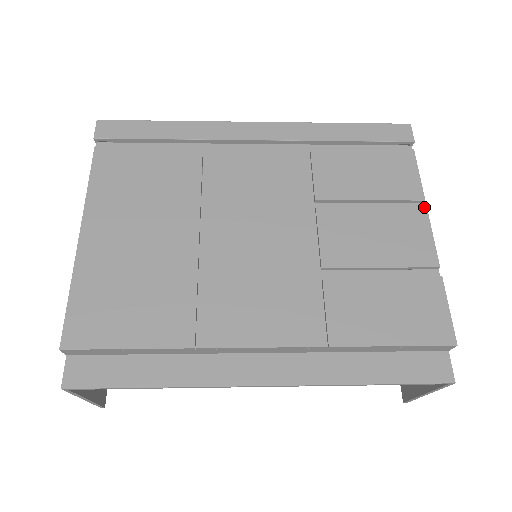
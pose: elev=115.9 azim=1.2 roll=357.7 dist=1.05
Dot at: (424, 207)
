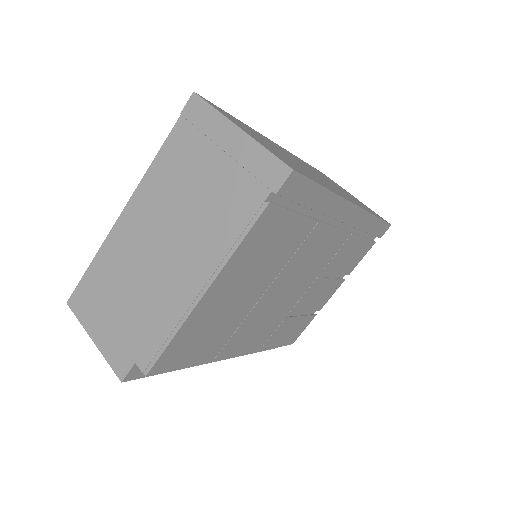
Dot at: occluded
